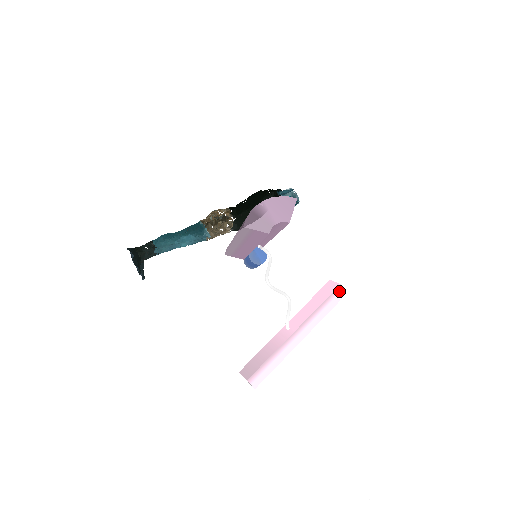
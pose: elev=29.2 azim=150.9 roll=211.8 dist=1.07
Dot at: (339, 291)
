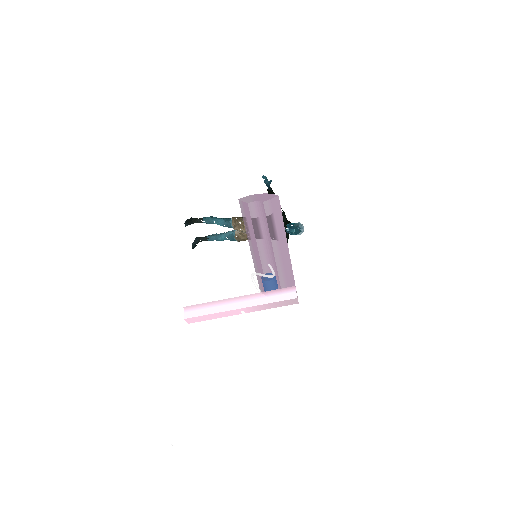
Dot at: (292, 291)
